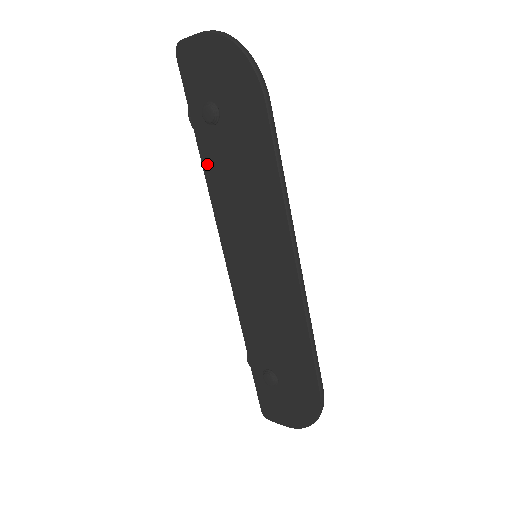
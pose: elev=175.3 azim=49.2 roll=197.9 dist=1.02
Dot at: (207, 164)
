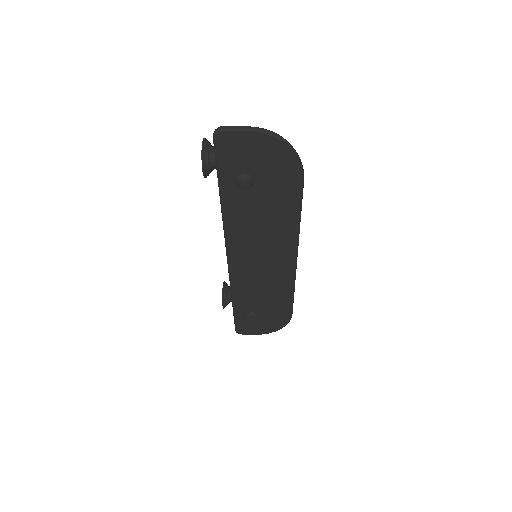
Dot at: (228, 209)
